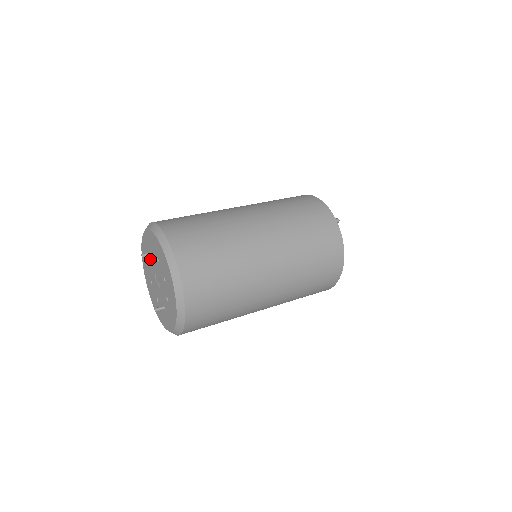
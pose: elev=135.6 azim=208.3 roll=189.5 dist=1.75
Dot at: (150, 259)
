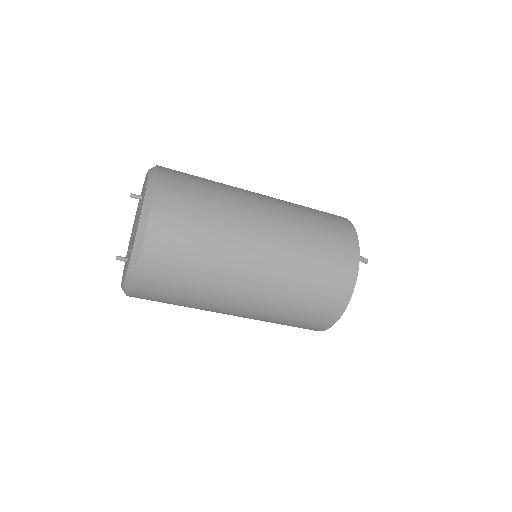
Dot at: (139, 204)
